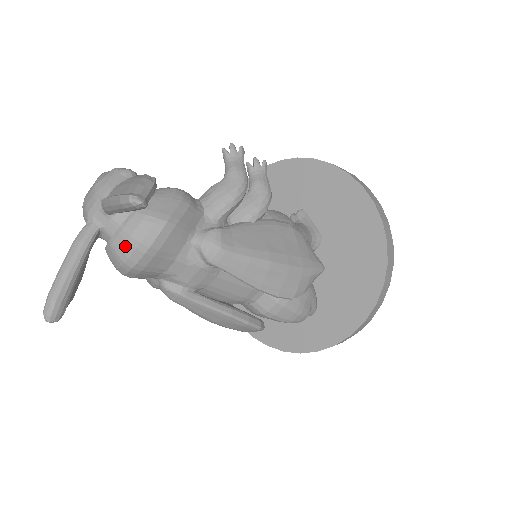
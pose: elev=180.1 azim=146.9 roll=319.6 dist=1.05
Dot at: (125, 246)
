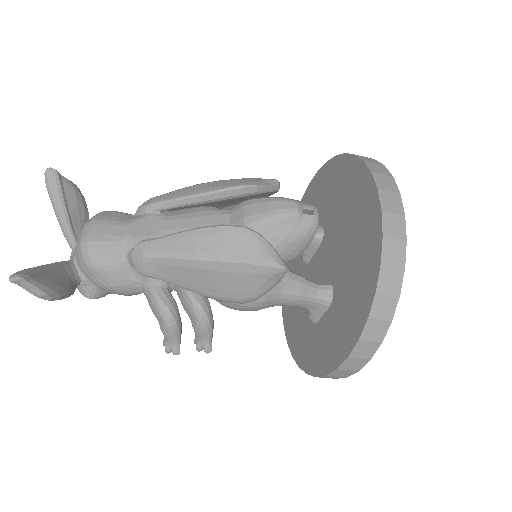
Dot at: (79, 237)
